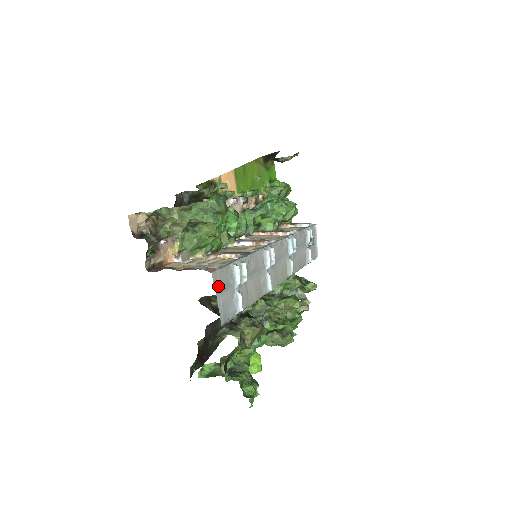
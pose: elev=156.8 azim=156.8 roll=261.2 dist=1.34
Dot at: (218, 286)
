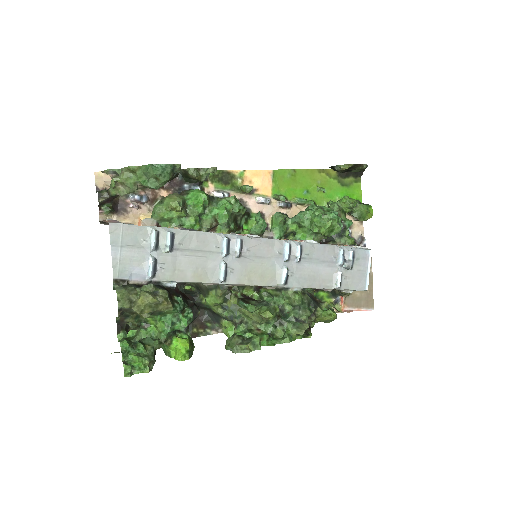
Dot at: (117, 239)
